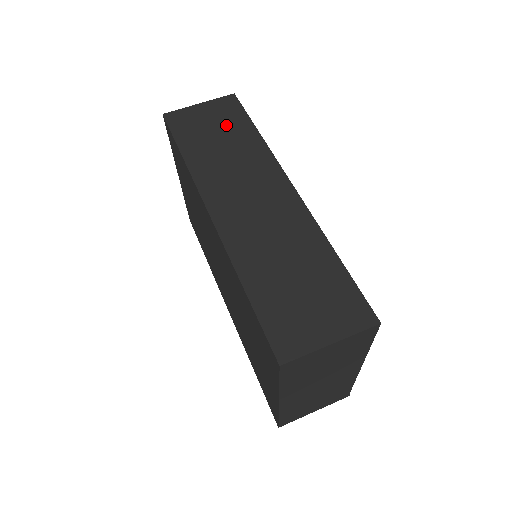
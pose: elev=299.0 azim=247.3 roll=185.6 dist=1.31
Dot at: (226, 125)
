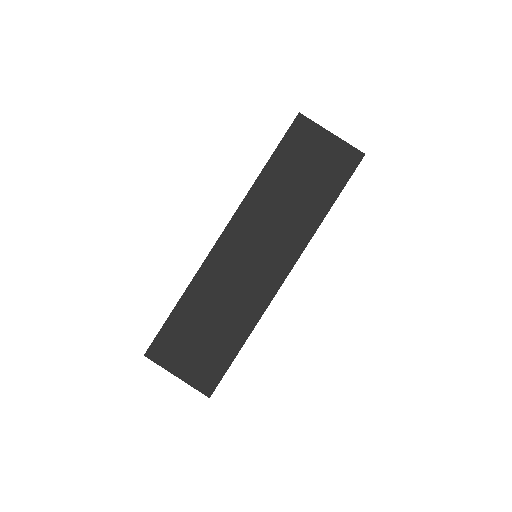
Dot at: (320, 177)
